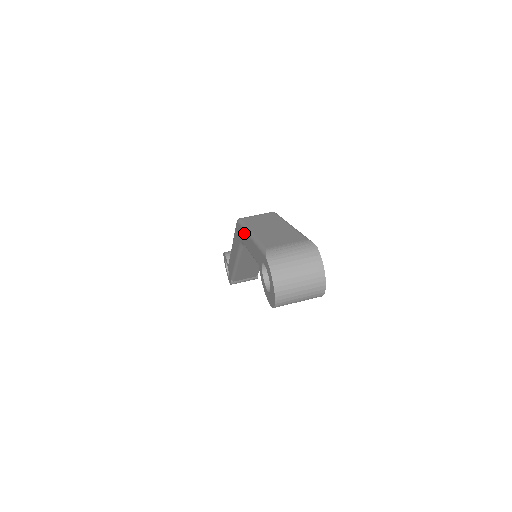
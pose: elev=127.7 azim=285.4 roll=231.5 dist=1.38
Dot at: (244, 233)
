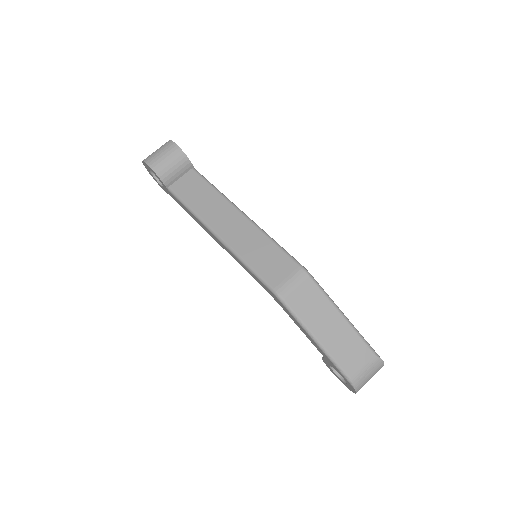
Dot at: (299, 325)
